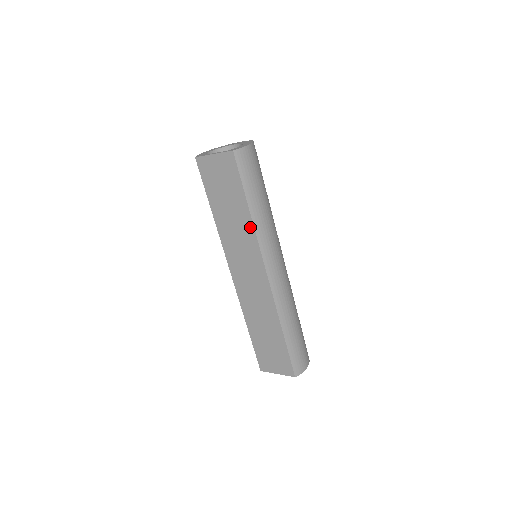
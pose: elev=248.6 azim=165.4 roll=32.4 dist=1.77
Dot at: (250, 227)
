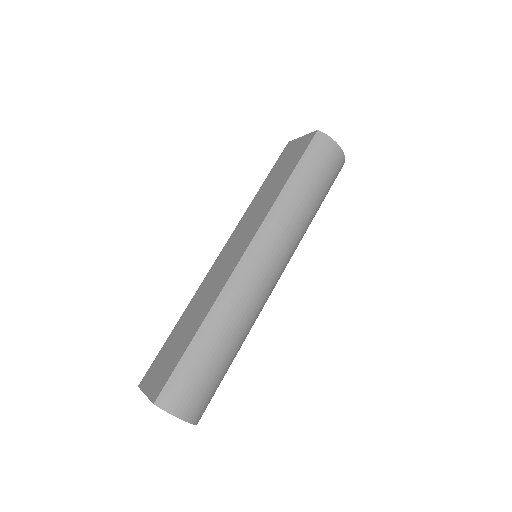
Dot at: (273, 200)
